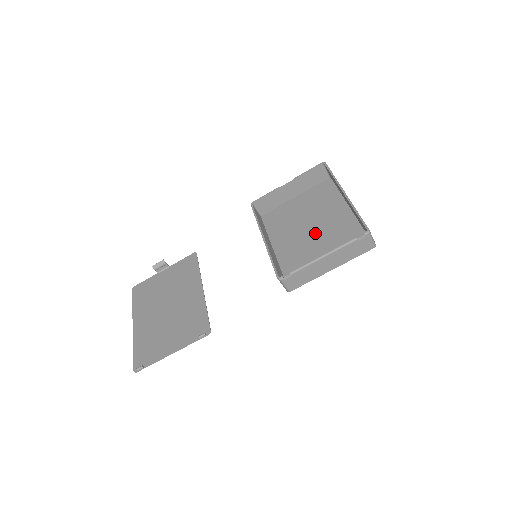
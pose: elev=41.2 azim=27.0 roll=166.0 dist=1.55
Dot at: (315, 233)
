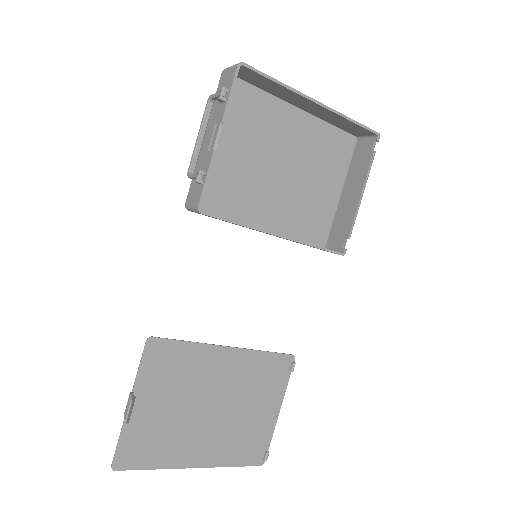
Dot at: (290, 170)
